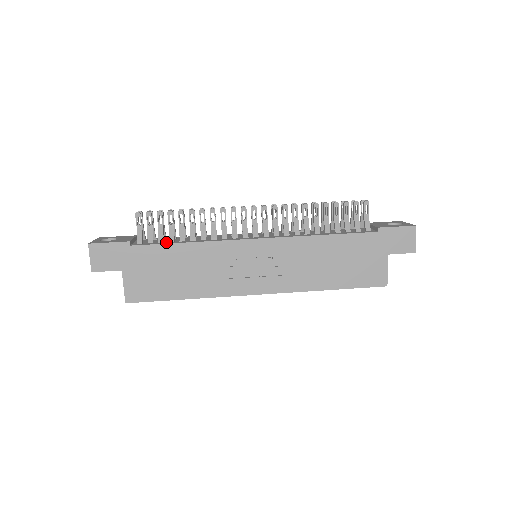
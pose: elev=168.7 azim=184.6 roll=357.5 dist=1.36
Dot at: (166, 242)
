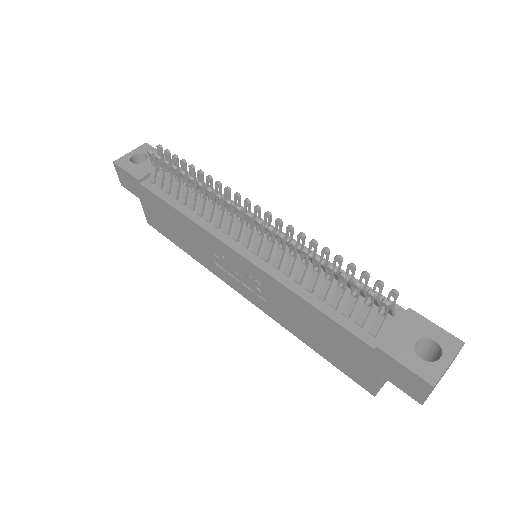
Dot at: (169, 196)
